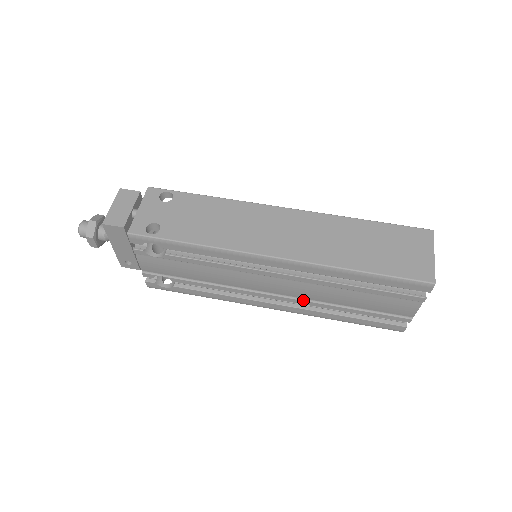
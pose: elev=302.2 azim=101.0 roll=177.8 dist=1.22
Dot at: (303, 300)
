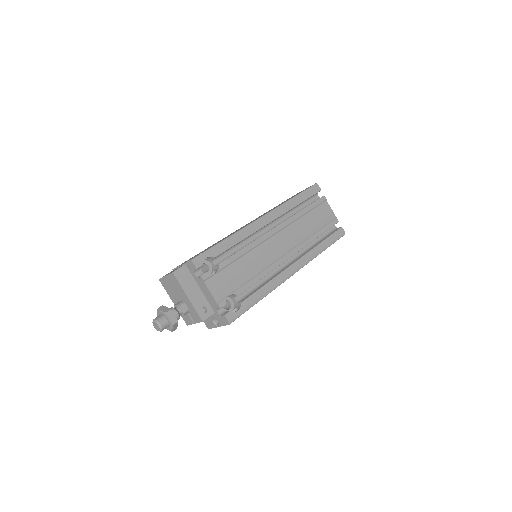
Dot at: (297, 246)
